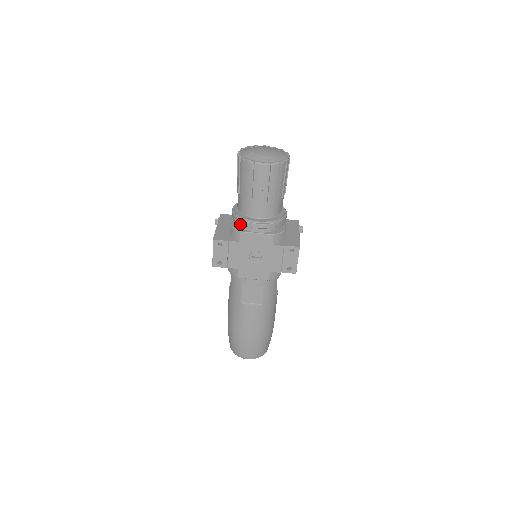
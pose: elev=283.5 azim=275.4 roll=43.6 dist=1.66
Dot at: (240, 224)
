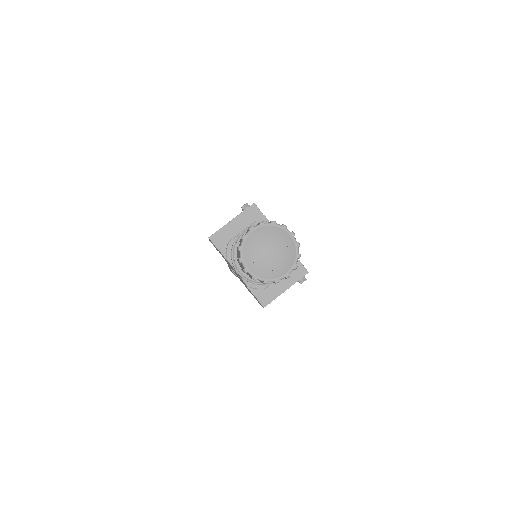
Dot at: (232, 253)
